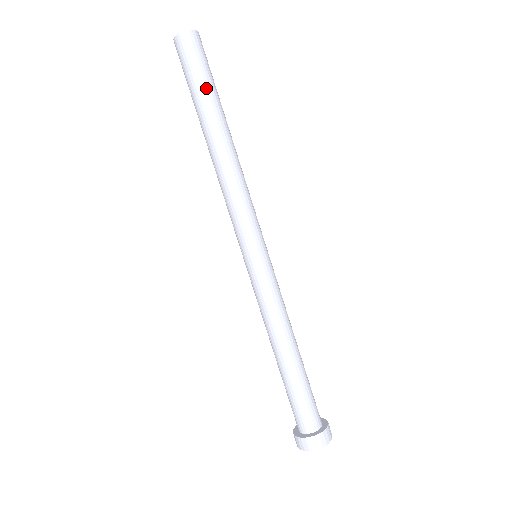
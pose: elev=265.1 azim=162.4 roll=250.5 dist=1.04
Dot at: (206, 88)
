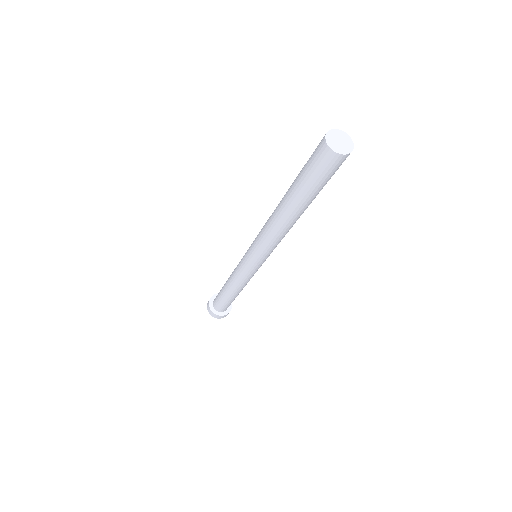
Dot at: (318, 192)
